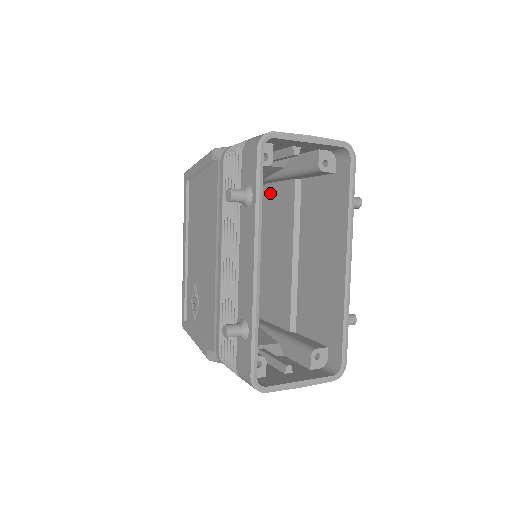
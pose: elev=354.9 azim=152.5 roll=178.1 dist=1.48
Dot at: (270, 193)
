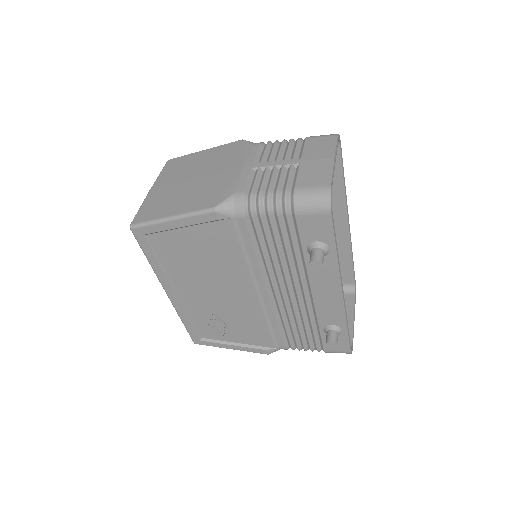
Dot at: occluded
